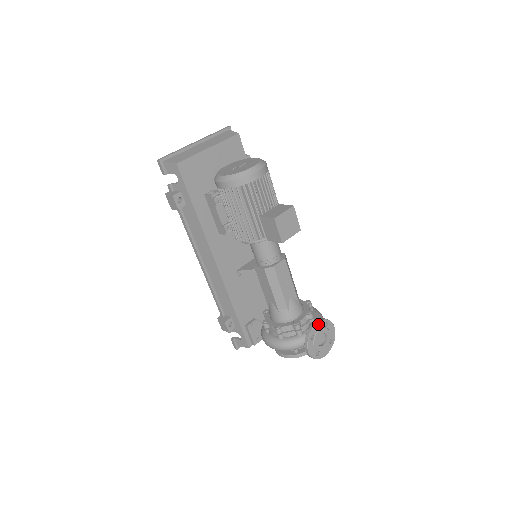
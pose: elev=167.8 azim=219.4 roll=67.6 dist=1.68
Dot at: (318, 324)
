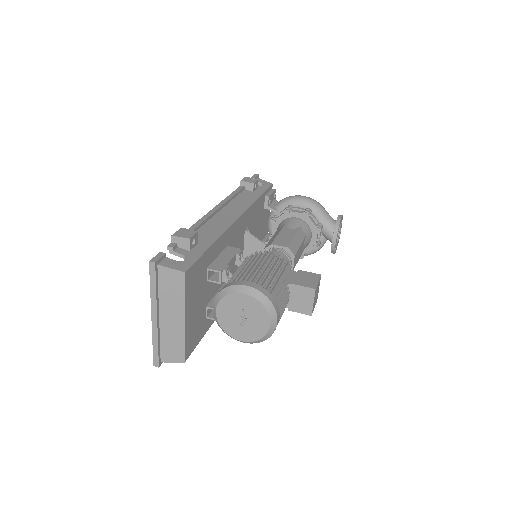
Dot at: (336, 240)
